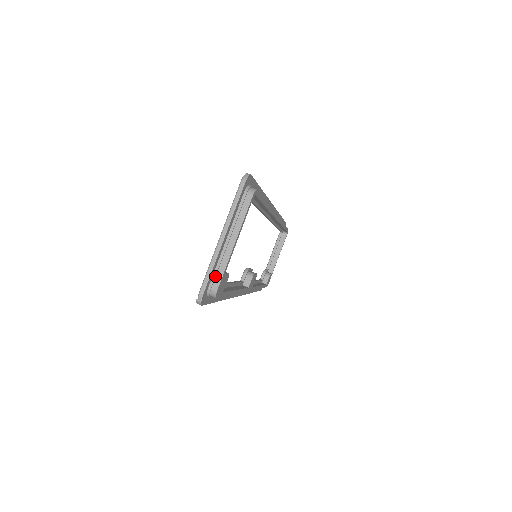
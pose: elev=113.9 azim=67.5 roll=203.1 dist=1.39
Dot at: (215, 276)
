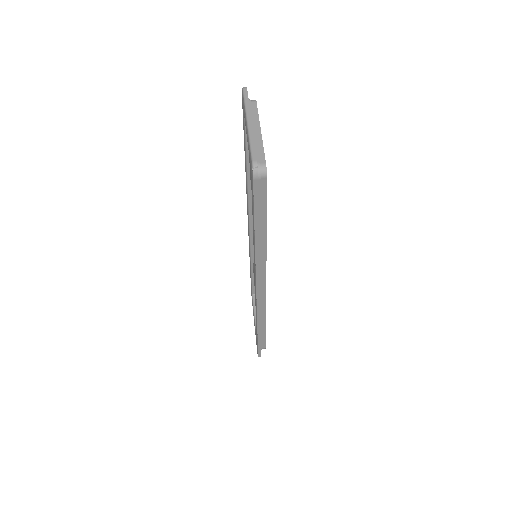
Dot at: (258, 154)
